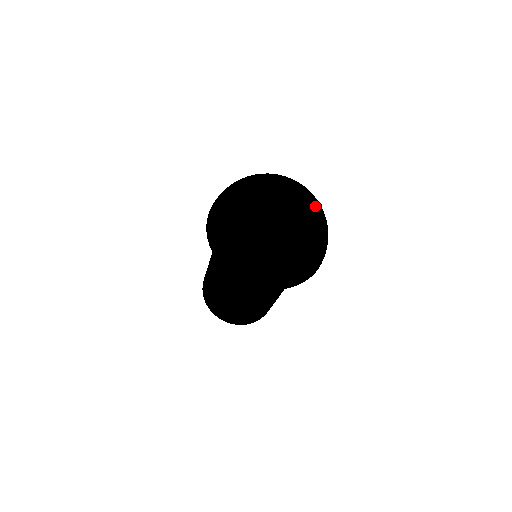
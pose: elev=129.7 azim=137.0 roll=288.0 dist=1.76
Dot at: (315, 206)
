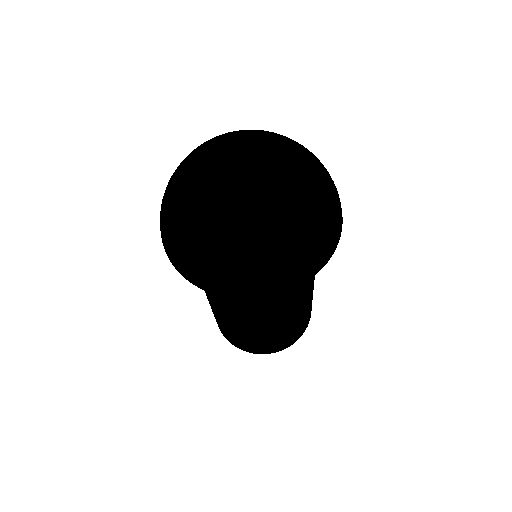
Dot at: (290, 204)
